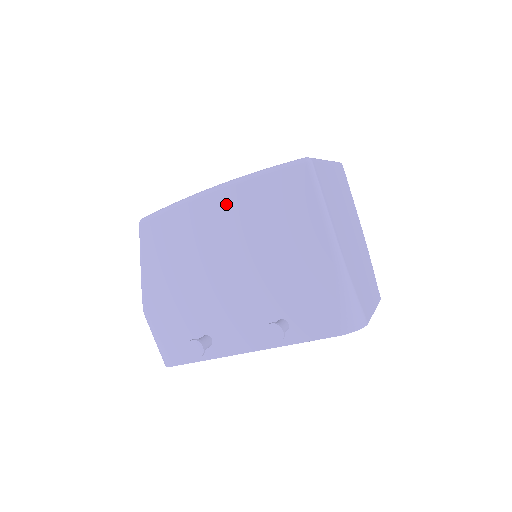
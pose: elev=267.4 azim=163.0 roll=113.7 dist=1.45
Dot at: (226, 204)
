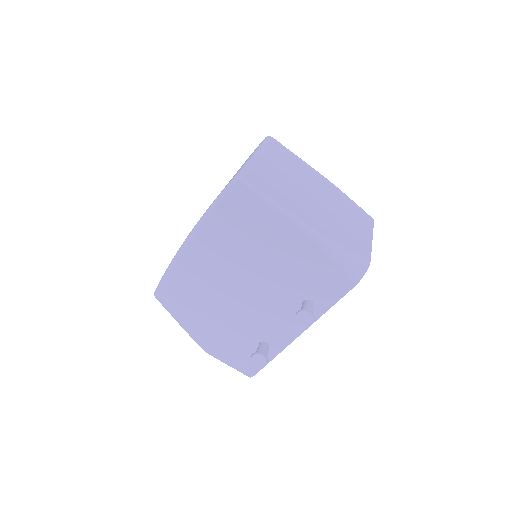
Dot at: (204, 247)
